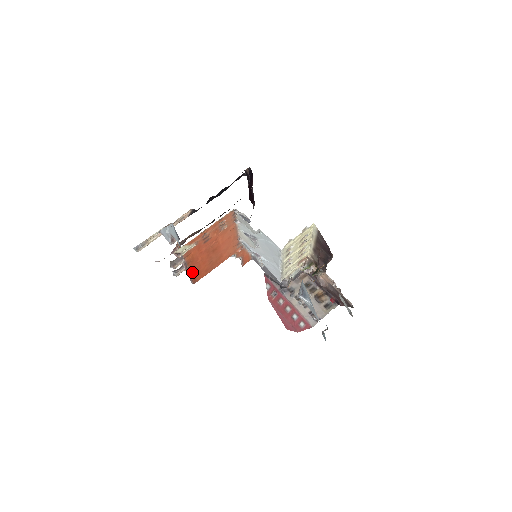
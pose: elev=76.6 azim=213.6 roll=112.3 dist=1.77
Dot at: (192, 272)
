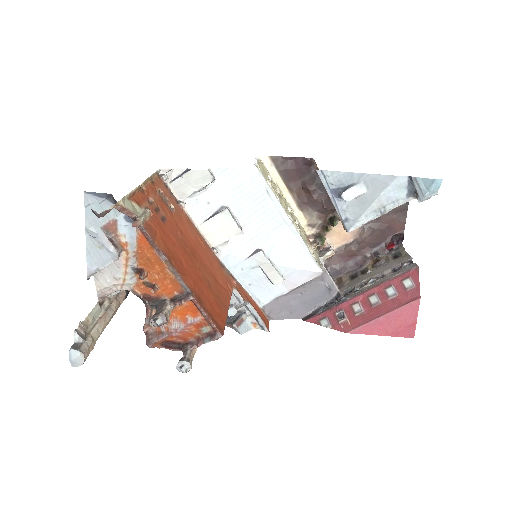
Dot at: (195, 295)
